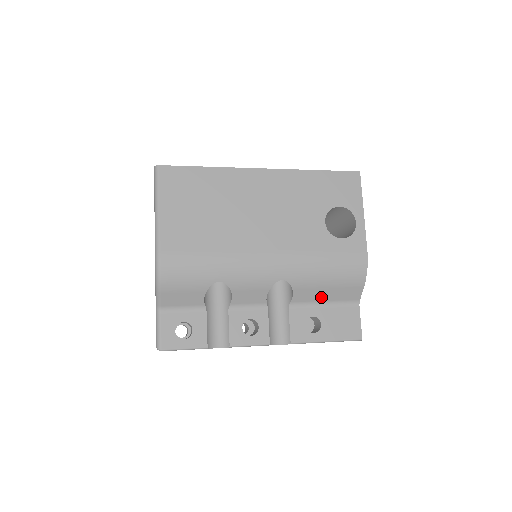
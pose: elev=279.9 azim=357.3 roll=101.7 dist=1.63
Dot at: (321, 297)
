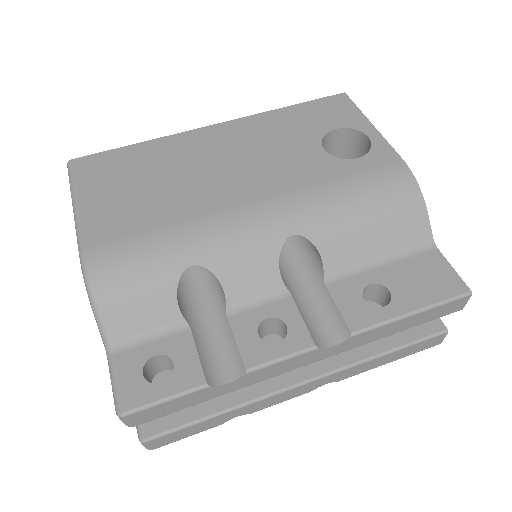
Dot at: (369, 250)
